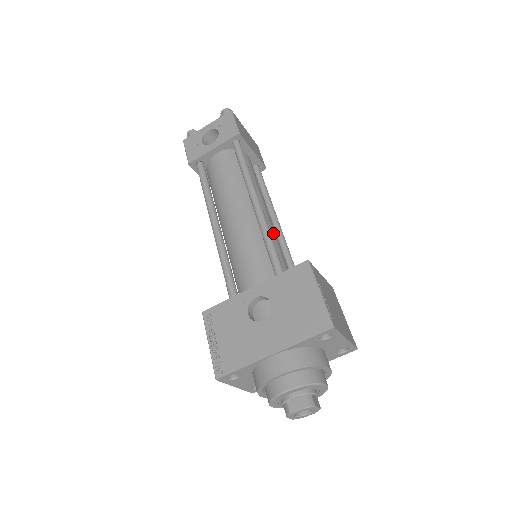
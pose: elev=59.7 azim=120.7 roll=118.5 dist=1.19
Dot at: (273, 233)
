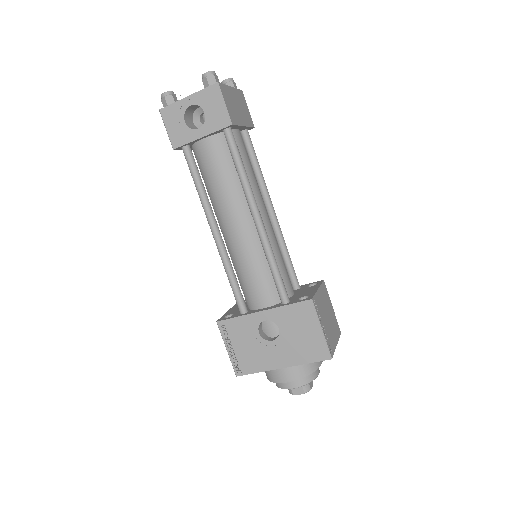
Dot at: (273, 240)
